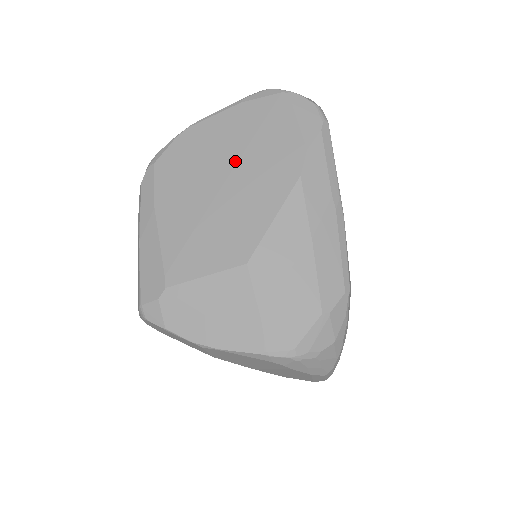
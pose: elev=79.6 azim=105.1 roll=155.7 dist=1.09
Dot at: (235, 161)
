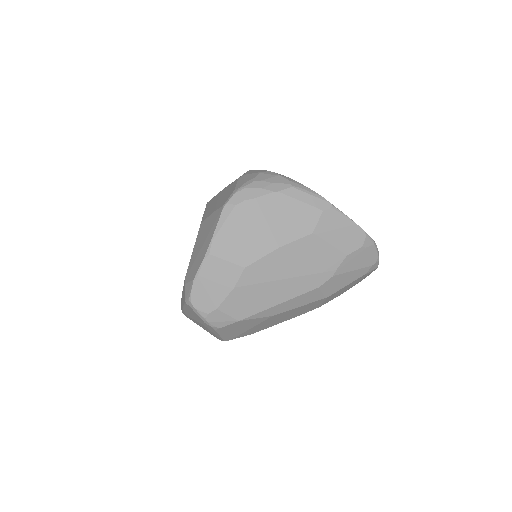
Dot at: occluded
